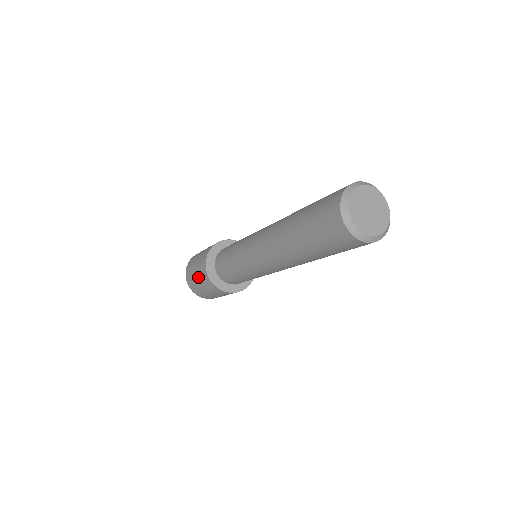
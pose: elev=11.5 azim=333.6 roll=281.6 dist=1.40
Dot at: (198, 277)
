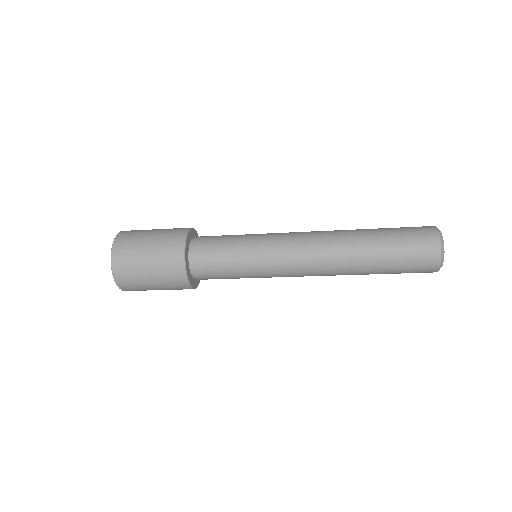
Dot at: (160, 286)
